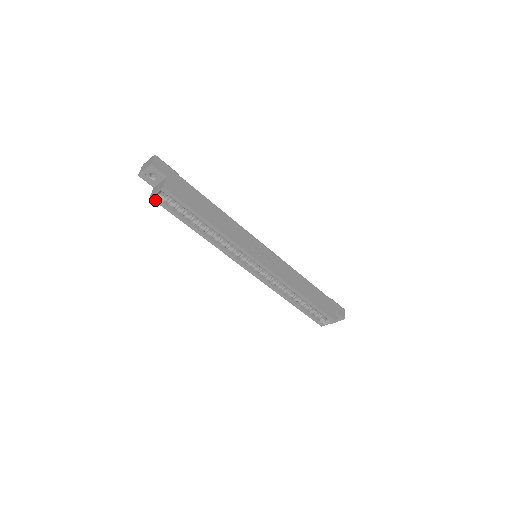
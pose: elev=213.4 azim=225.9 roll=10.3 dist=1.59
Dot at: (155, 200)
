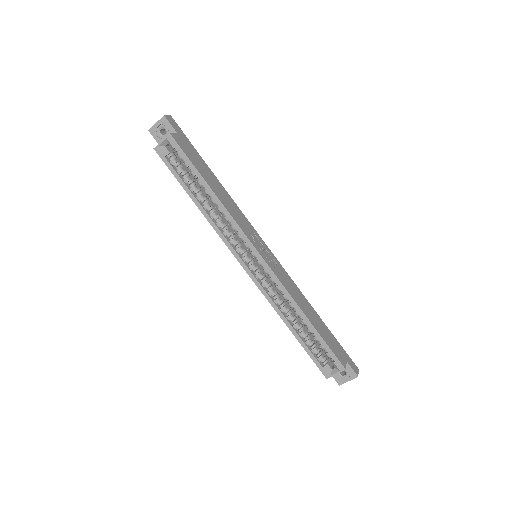
Dot at: (158, 153)
